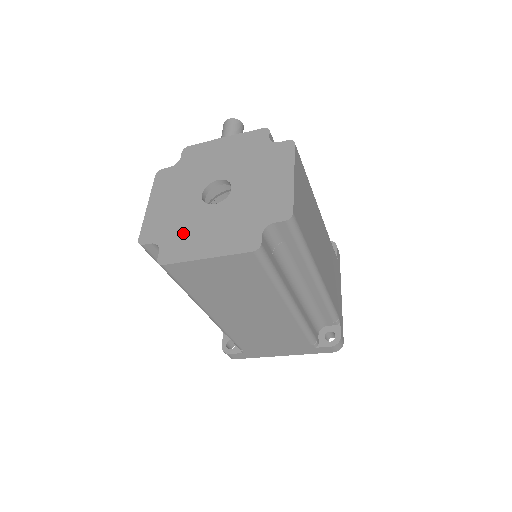
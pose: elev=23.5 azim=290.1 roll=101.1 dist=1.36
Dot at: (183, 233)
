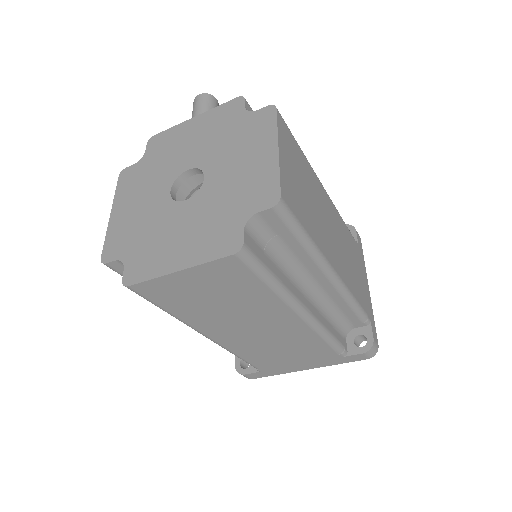
Dot at: (150, 242)
